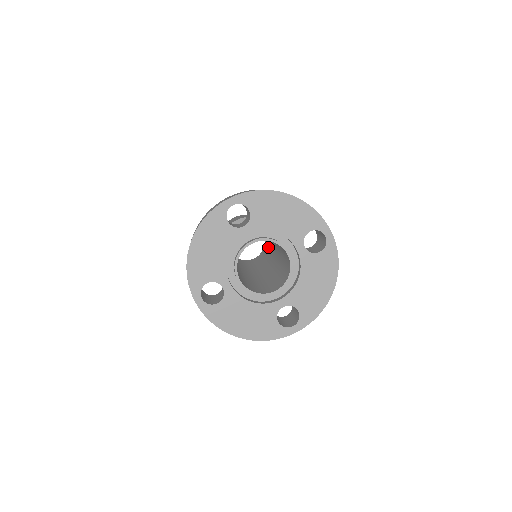
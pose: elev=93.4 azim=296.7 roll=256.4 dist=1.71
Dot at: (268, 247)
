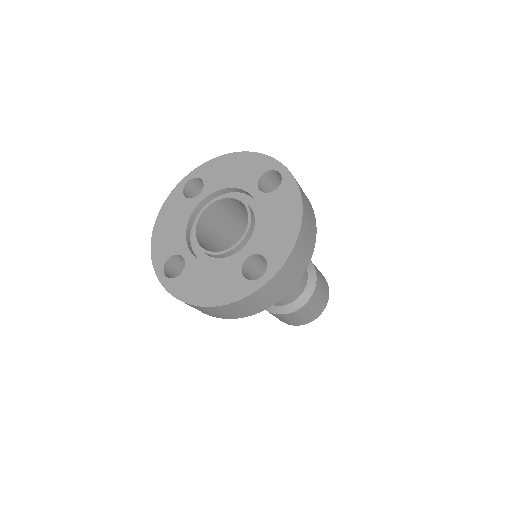
Dot at: occluded
